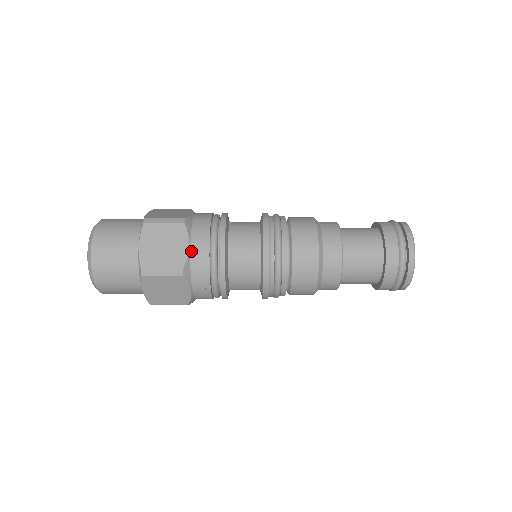
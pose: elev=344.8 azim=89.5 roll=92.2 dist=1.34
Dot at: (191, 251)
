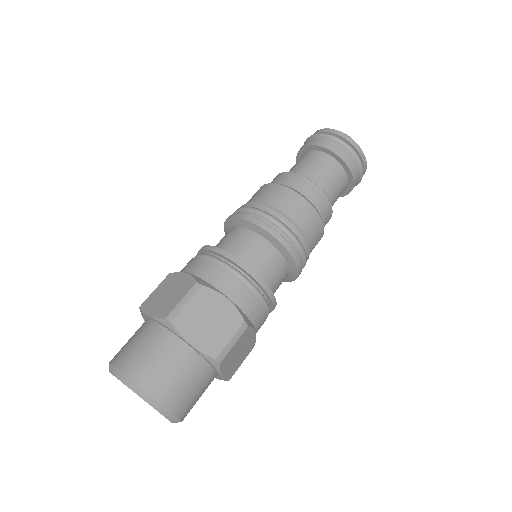
Dot at: (256, 332)
